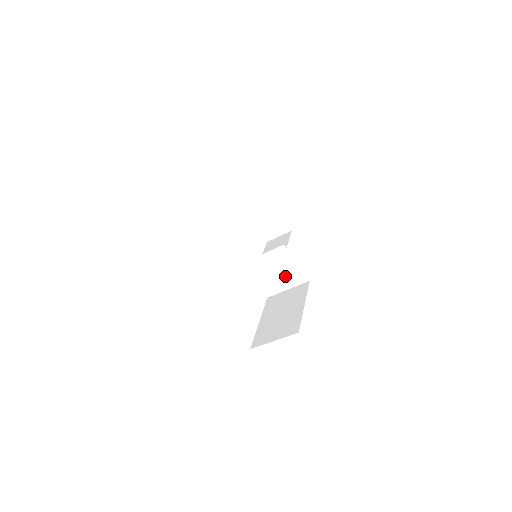
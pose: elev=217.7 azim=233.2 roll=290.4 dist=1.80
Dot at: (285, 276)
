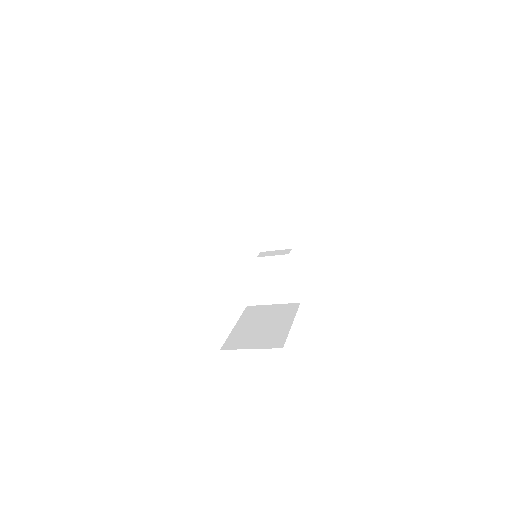
Dot at: (277, 289)
